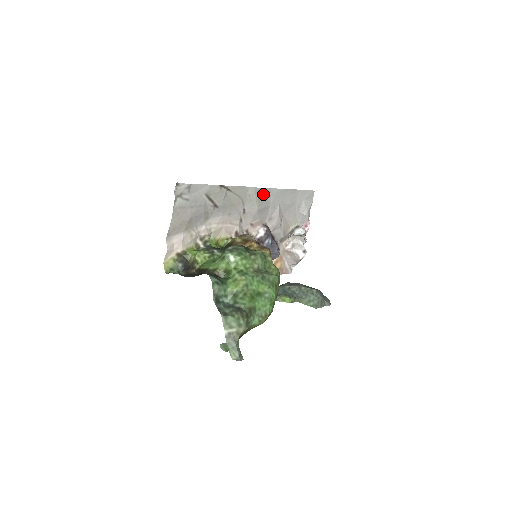
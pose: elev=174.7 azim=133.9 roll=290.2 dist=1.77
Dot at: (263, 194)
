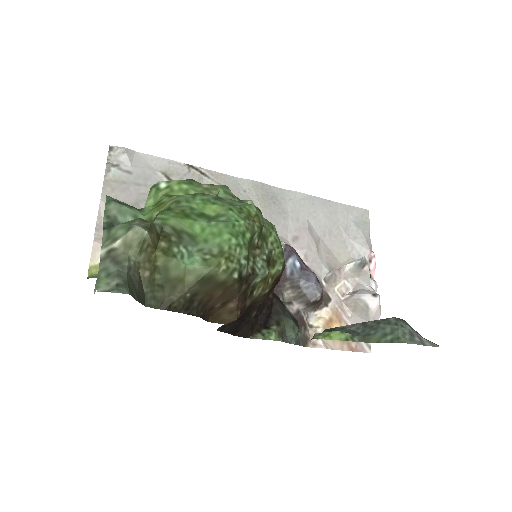
Dot at: (270, 194)
